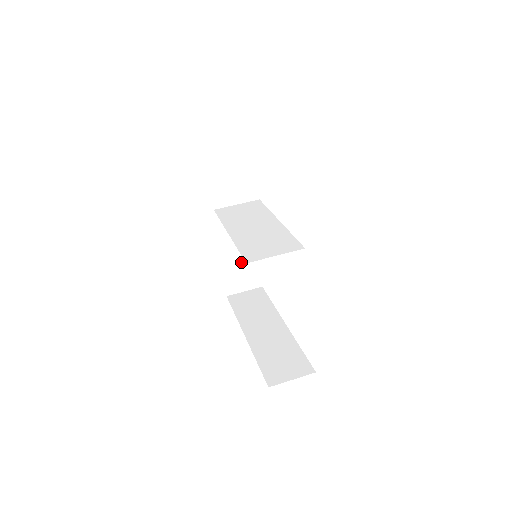
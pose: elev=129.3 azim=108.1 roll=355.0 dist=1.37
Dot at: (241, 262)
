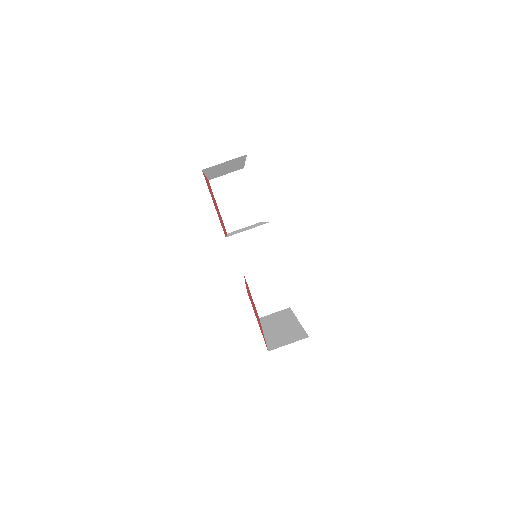
Dot at: (266, 286)
